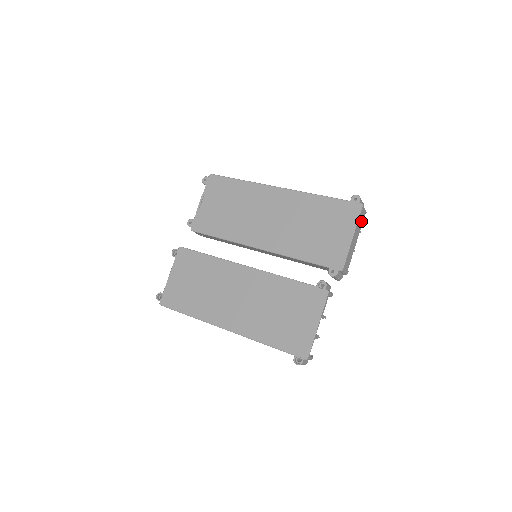
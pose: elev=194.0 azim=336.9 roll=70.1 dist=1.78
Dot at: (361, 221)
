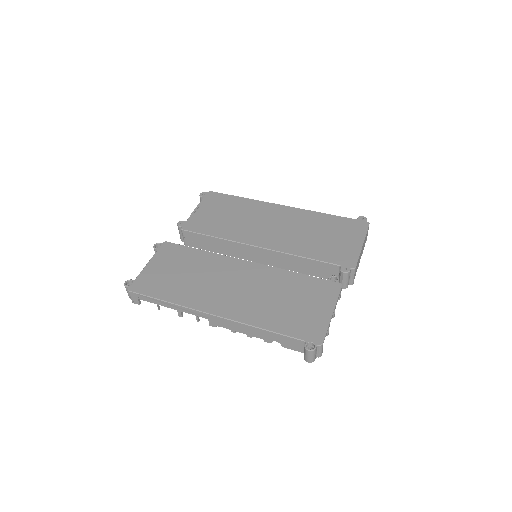
Dot at: (365, 240)
